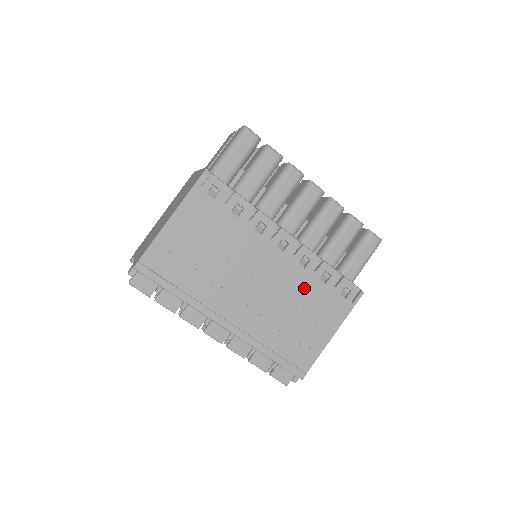
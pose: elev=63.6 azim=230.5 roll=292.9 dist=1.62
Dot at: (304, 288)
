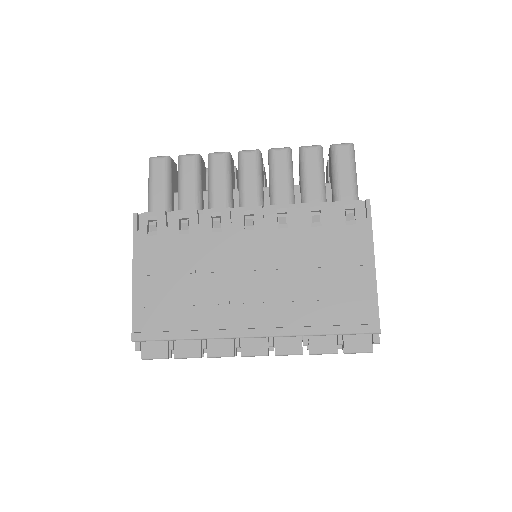
Dot at: (303, 242)
